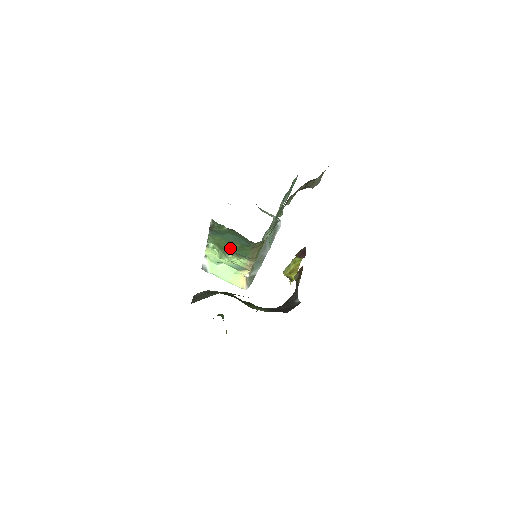
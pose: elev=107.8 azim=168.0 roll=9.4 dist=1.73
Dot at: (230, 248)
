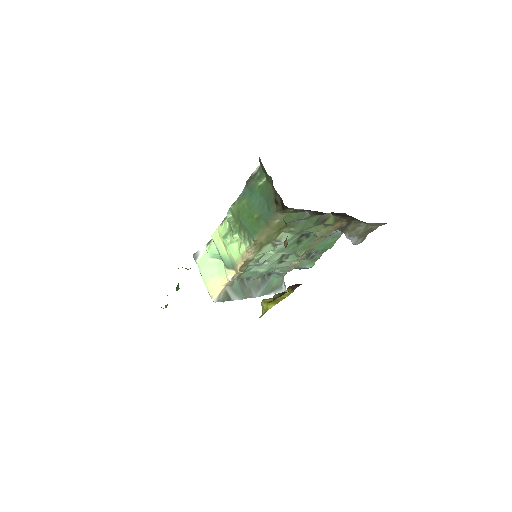
Dot at: (246, 218)
